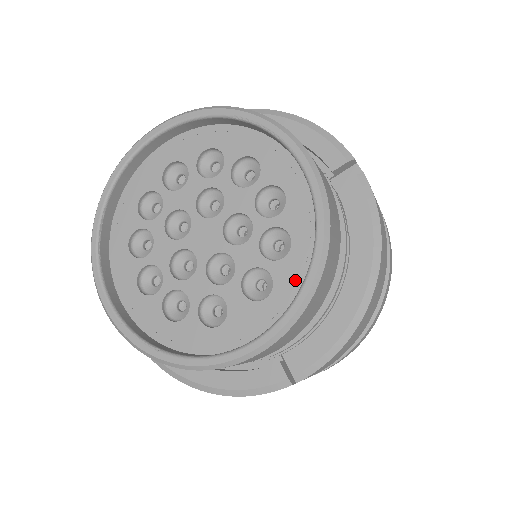
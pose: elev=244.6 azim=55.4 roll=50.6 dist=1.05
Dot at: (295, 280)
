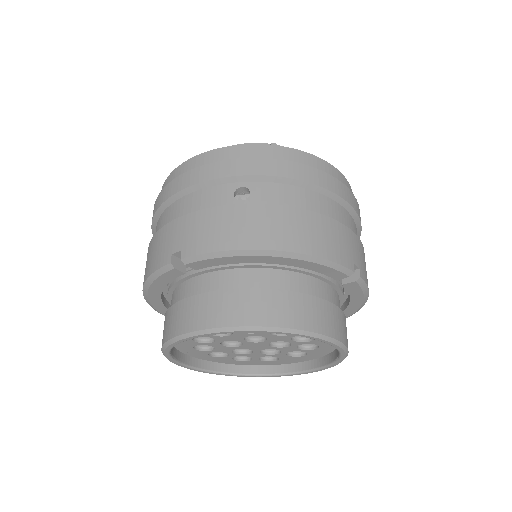
Dot at: (322, 353)
